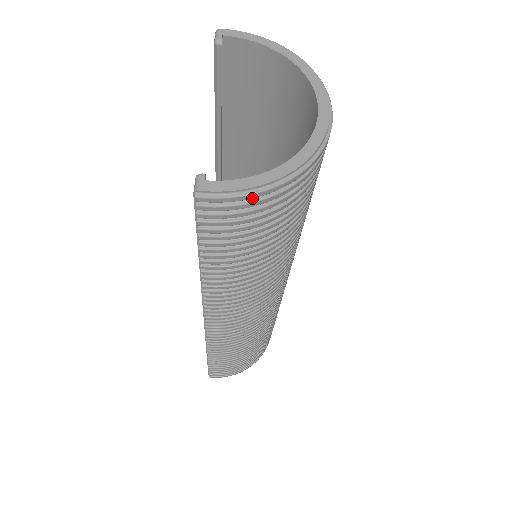
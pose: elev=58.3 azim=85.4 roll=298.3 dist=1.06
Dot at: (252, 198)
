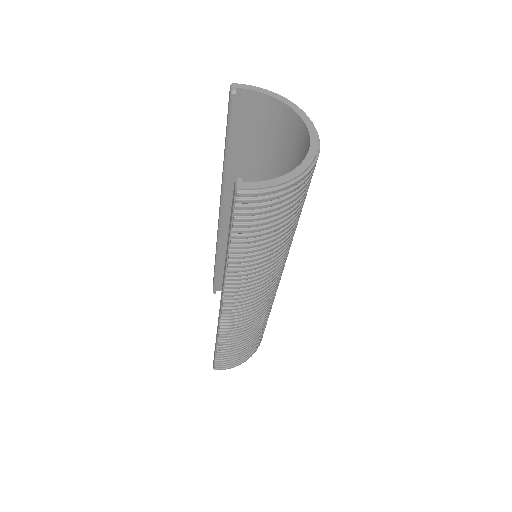
Dot at: (274, 193)
